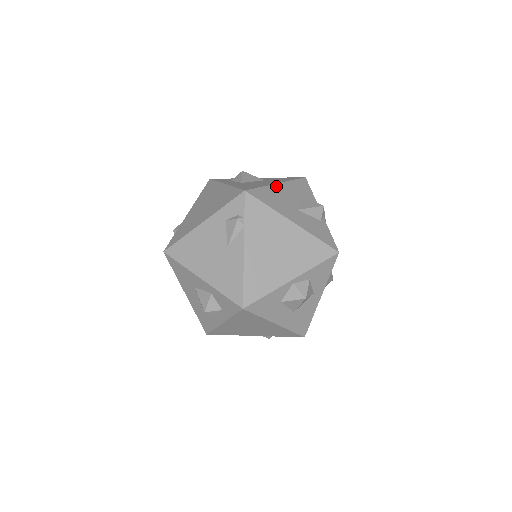
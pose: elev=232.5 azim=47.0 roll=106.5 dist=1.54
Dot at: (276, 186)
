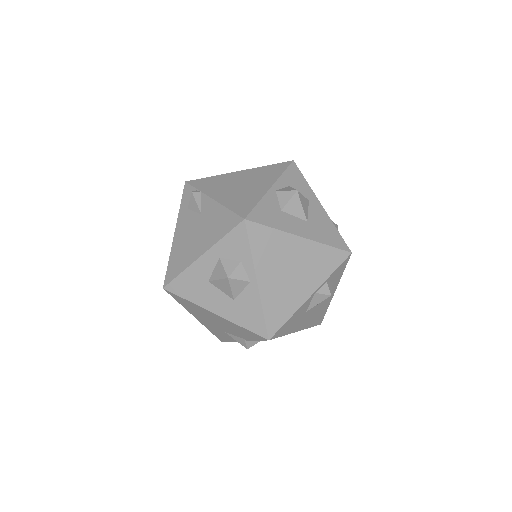
Dot at: occluded
